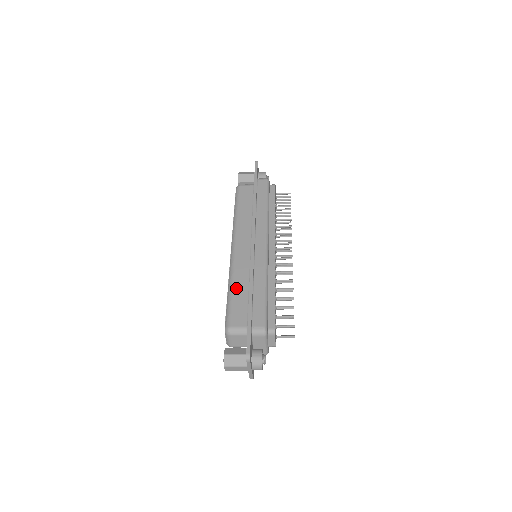
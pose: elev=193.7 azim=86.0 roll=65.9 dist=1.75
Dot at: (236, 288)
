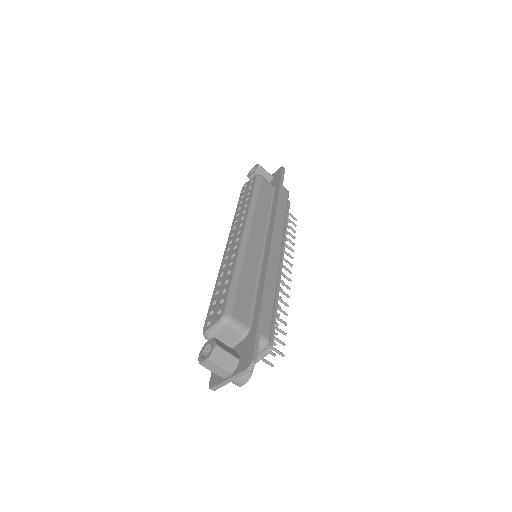
Dot at: (244, 277)
